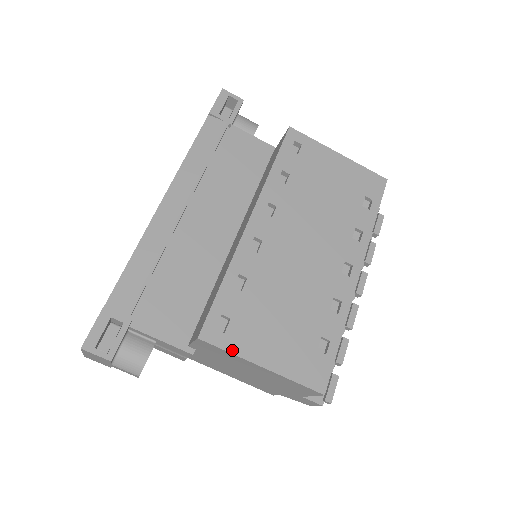
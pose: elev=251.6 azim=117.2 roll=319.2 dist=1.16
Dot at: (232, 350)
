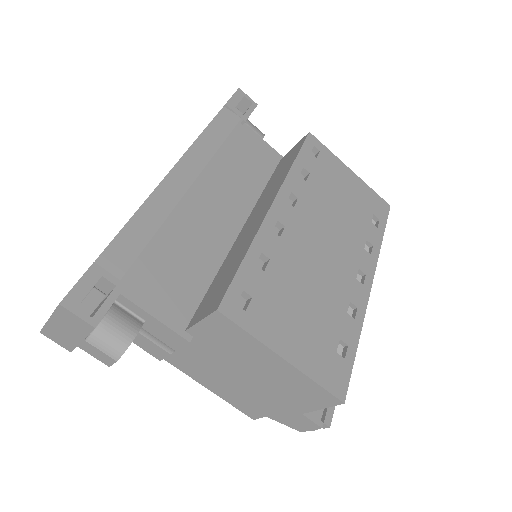
Dot at: (253, 332)
